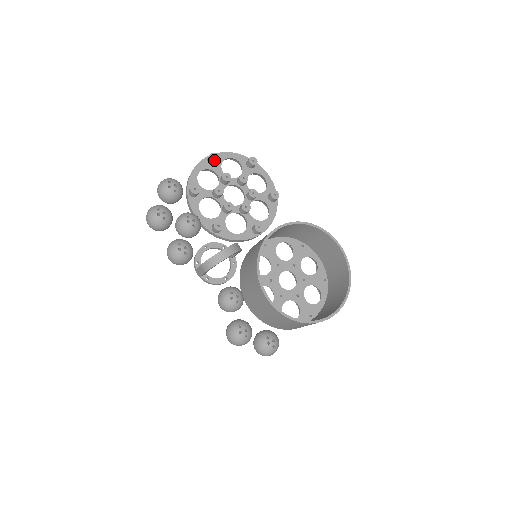
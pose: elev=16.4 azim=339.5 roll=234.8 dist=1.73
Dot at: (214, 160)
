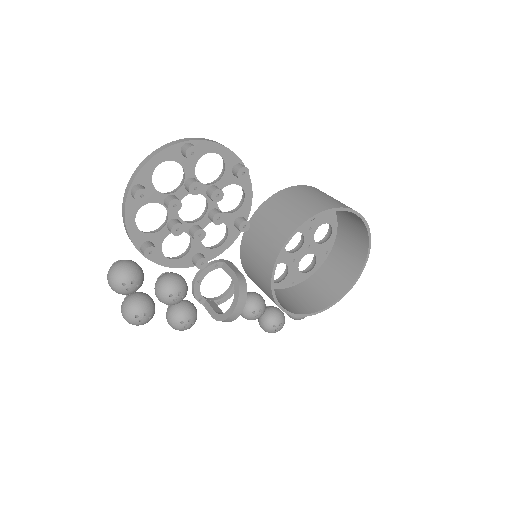
Dot at: (145, 200)
